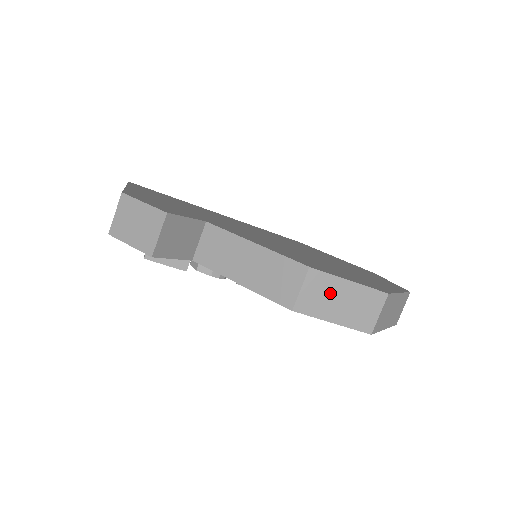
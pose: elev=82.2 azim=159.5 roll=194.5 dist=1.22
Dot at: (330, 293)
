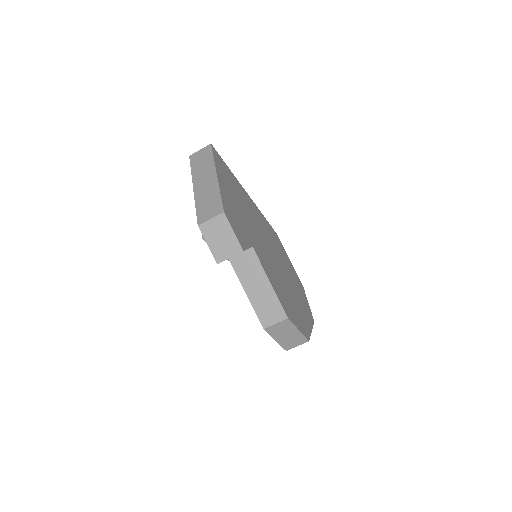
Dot at: (286, 330)
